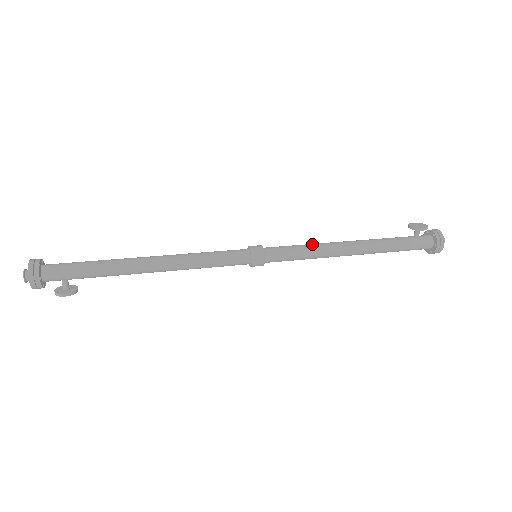
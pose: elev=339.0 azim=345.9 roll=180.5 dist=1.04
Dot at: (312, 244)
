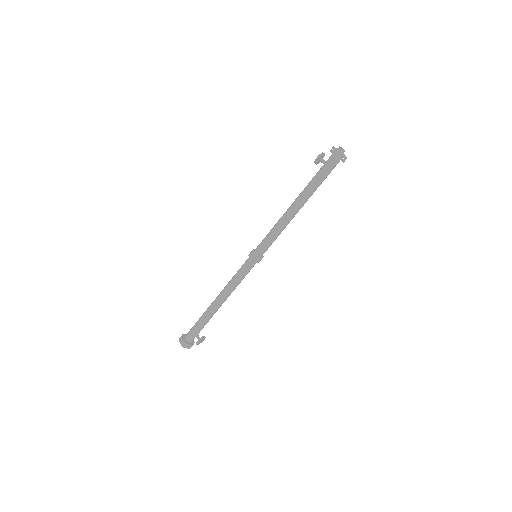
Dot at: (275, 225)
